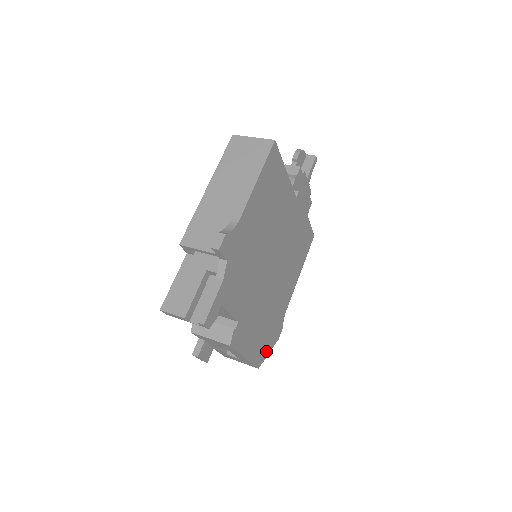
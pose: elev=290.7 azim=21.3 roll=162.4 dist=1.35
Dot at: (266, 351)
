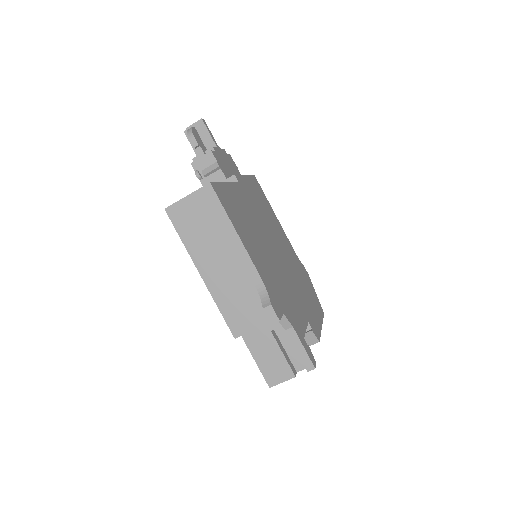
Dot at: (315, 297)
